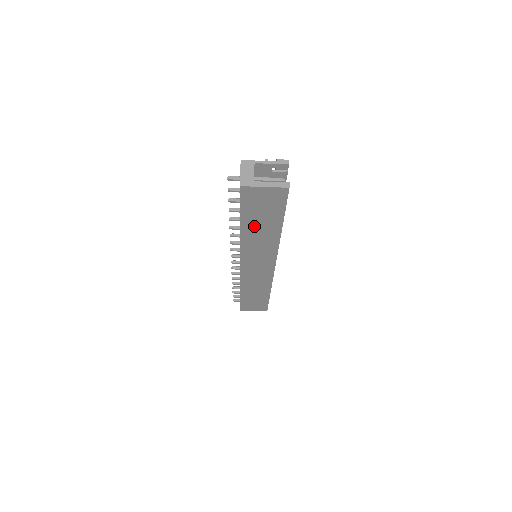
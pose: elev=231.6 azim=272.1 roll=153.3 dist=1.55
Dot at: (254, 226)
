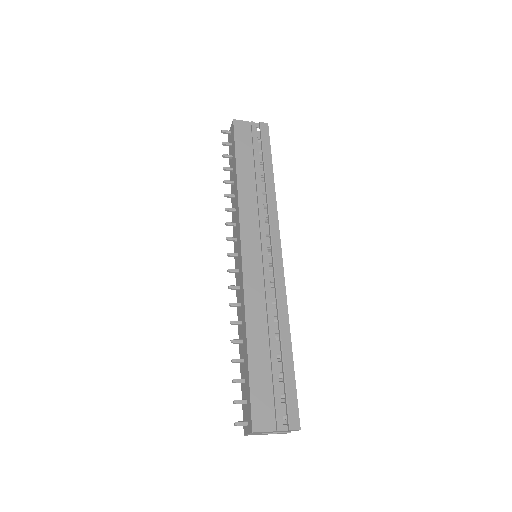
Dot at: occluded
